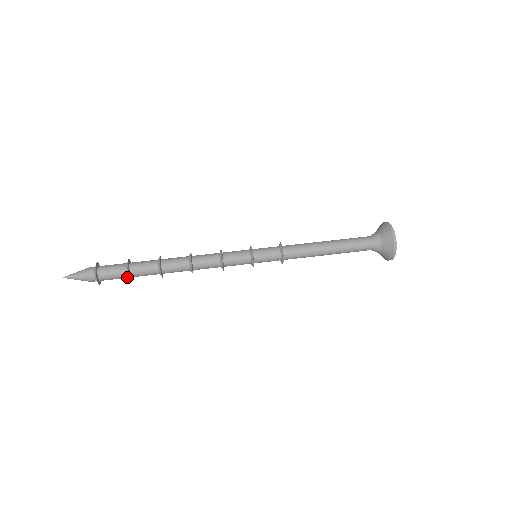
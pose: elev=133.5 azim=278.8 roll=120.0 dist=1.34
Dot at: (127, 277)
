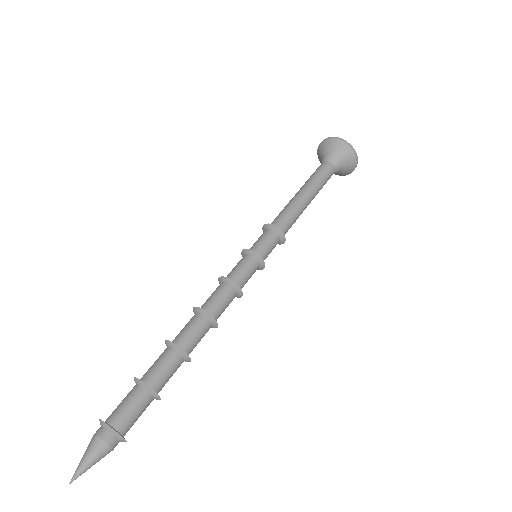
Dot at: (152, 400)
